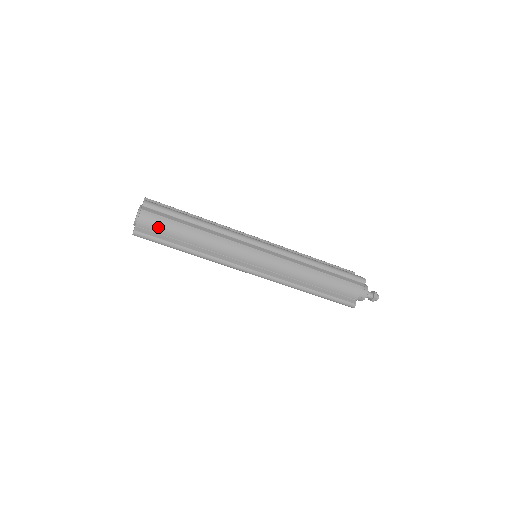
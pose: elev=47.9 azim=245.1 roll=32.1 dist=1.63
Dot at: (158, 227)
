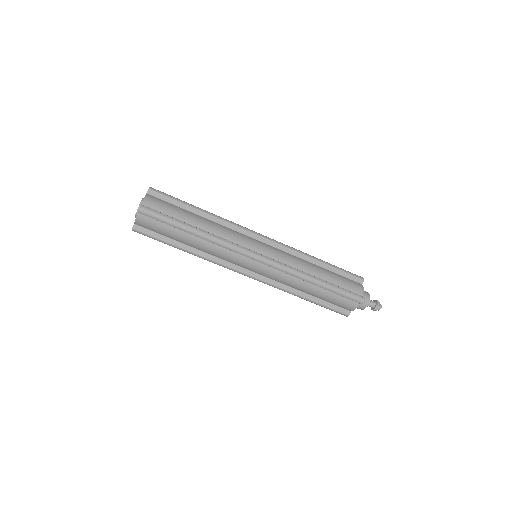
Dot at: (155, 229)
